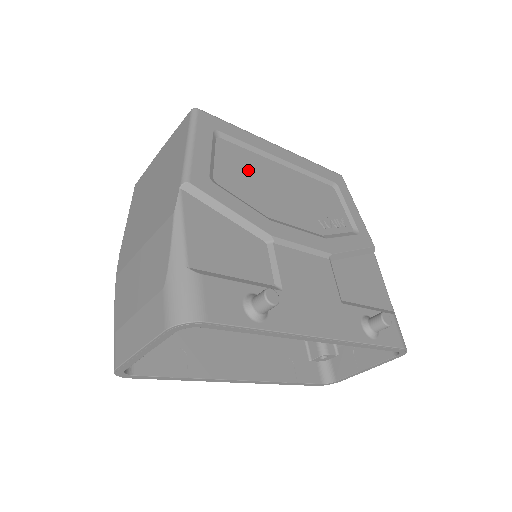
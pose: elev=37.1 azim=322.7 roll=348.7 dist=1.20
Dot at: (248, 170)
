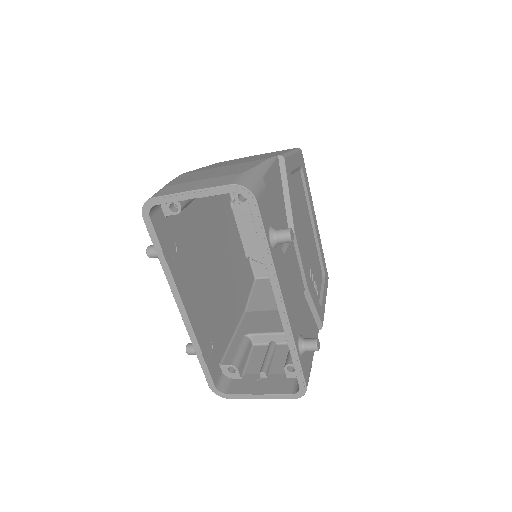
Dot at: (301, 201)
